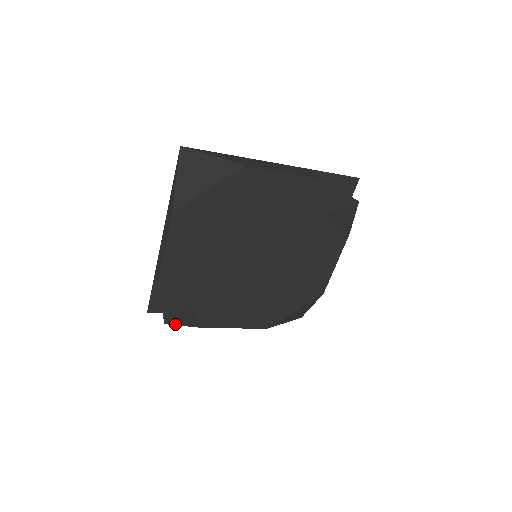
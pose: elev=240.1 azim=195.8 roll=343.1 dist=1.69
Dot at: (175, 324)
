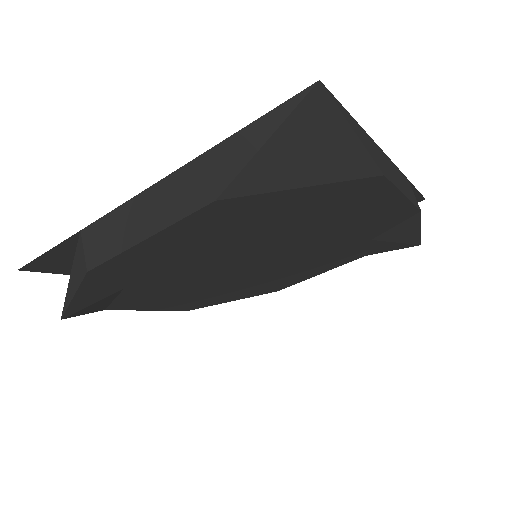
Dot at: (76, 315)
